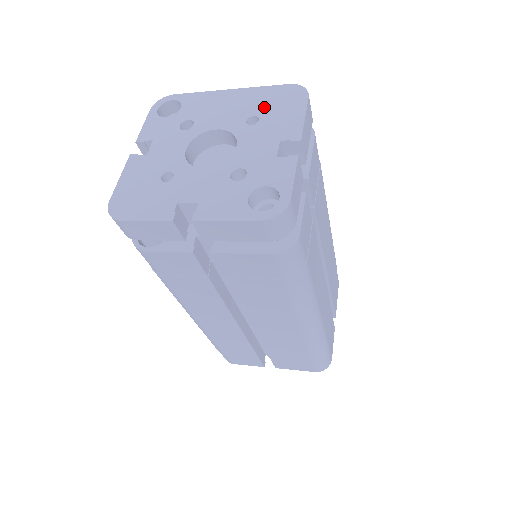
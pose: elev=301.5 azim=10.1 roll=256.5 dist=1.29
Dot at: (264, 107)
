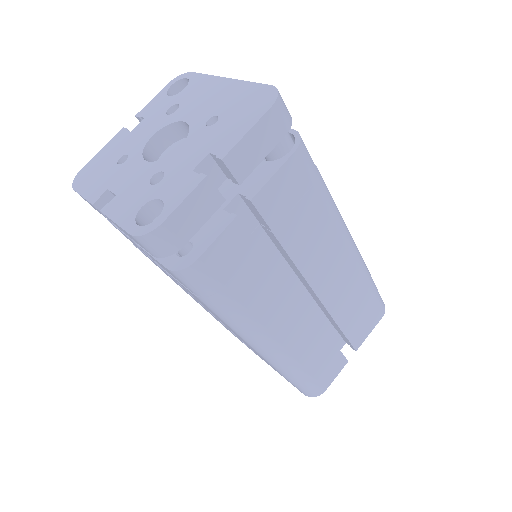
Dot at: (231, 108)
